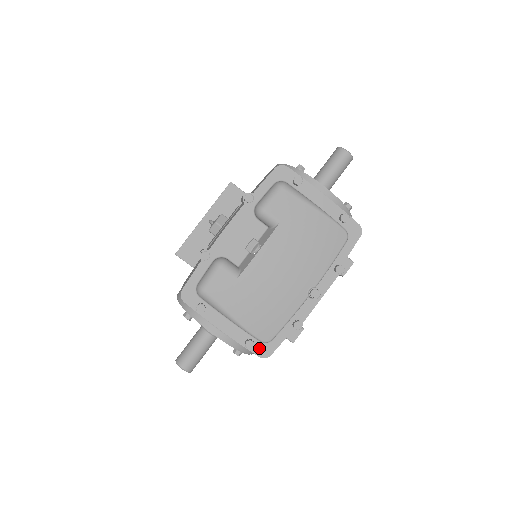
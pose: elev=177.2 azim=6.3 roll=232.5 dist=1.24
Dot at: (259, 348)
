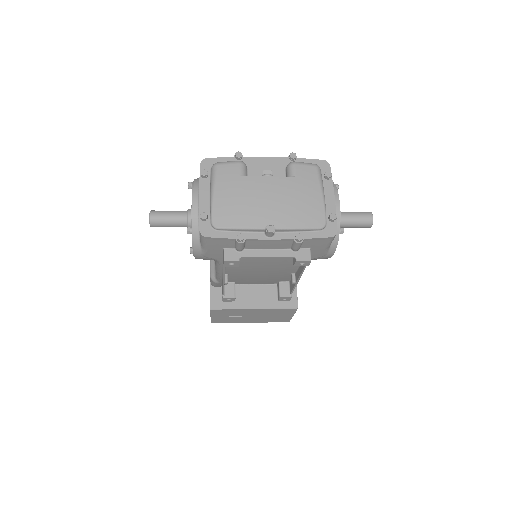
Dot at: (206, 226)
